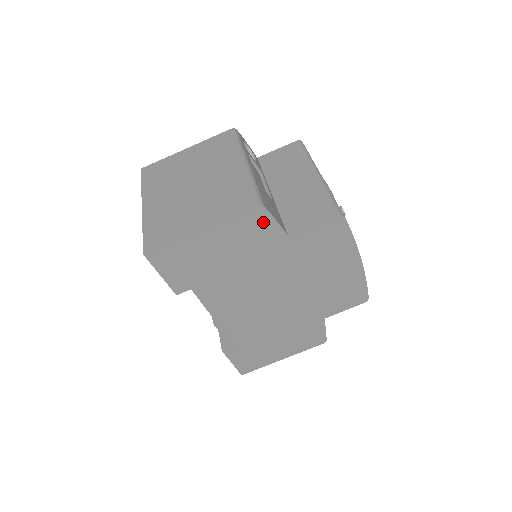
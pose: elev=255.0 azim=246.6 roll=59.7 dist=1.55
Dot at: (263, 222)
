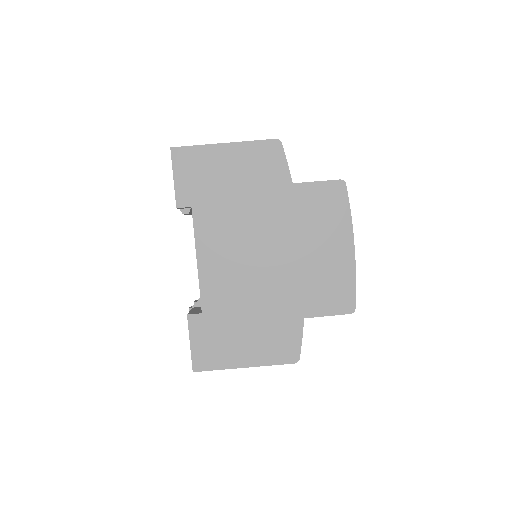
Dot at: (276, 158)
